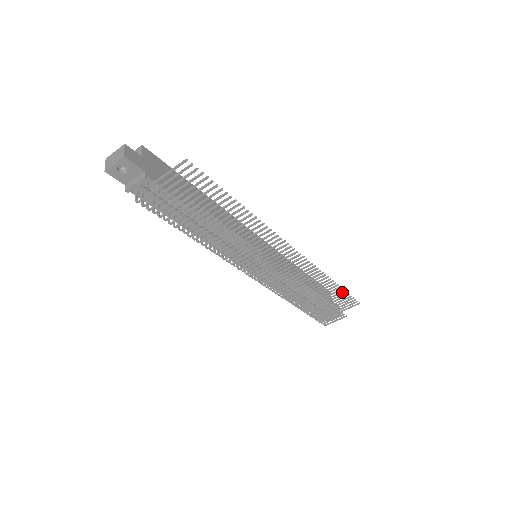
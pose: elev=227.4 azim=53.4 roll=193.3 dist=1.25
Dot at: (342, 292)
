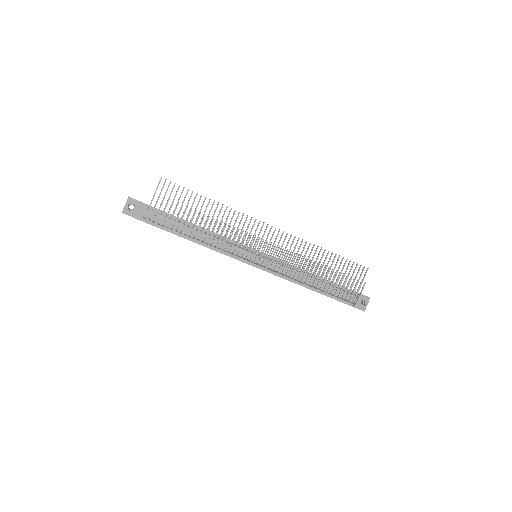
Dot at: (342, 260)
